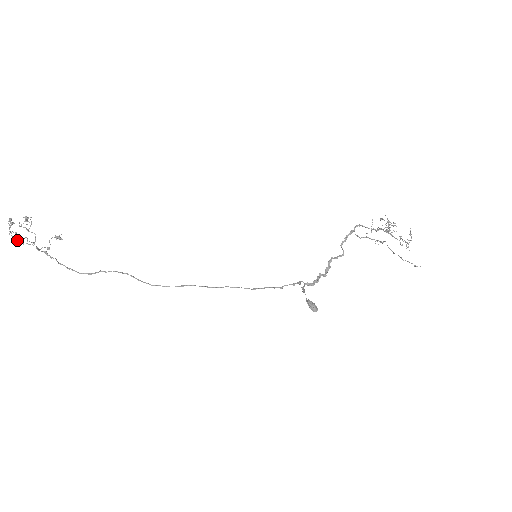
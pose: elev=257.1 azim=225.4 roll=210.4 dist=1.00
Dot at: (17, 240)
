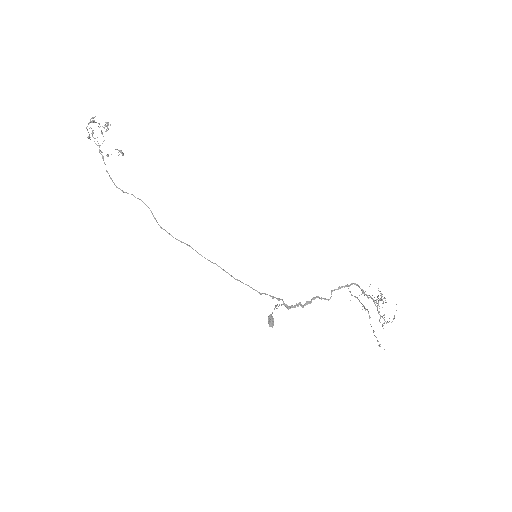
Dot at: (89, 135)
